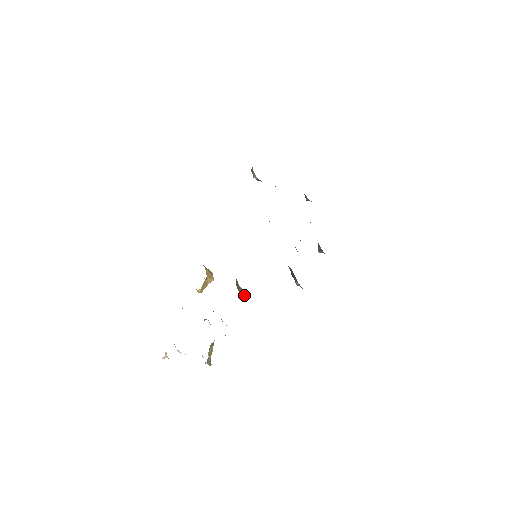
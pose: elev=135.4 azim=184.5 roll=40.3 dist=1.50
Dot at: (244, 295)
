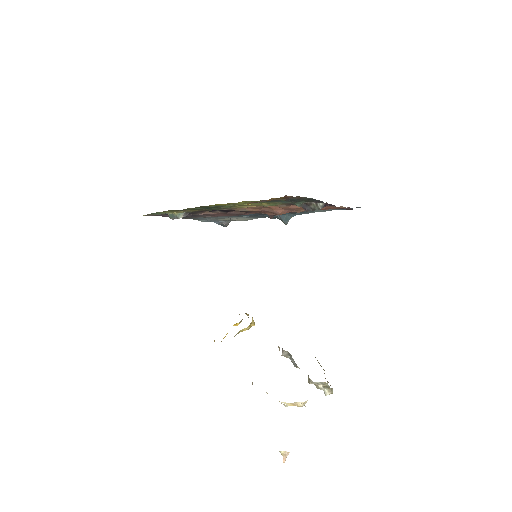
Dot at: occluded
